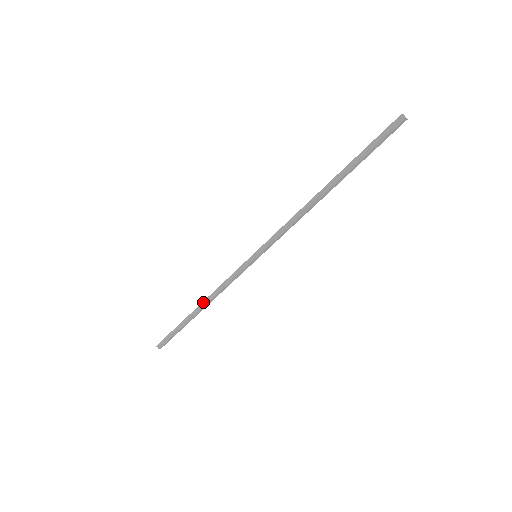
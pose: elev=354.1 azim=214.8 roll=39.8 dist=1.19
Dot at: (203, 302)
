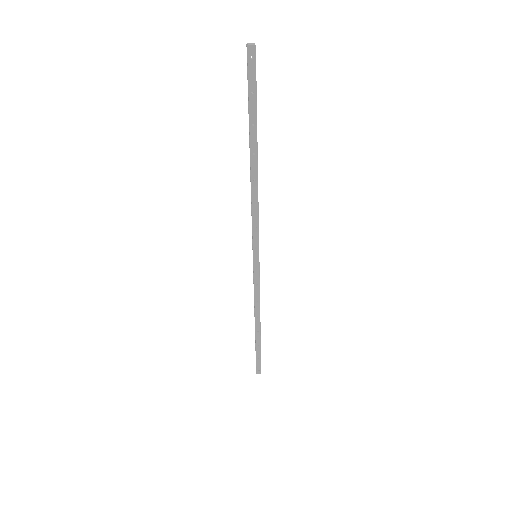
Dot at: occluded
